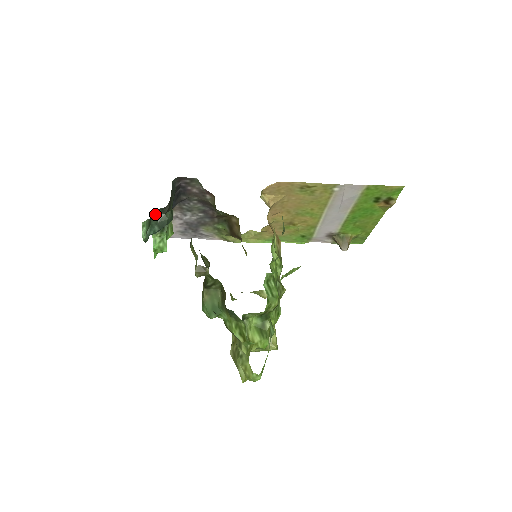
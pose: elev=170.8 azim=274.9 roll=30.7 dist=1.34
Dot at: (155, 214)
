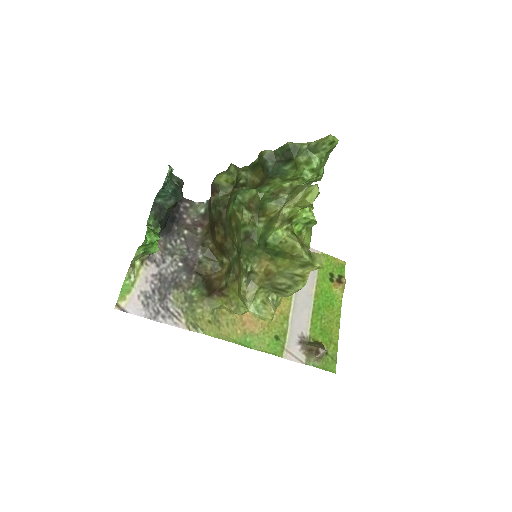
Dot at: occluded
